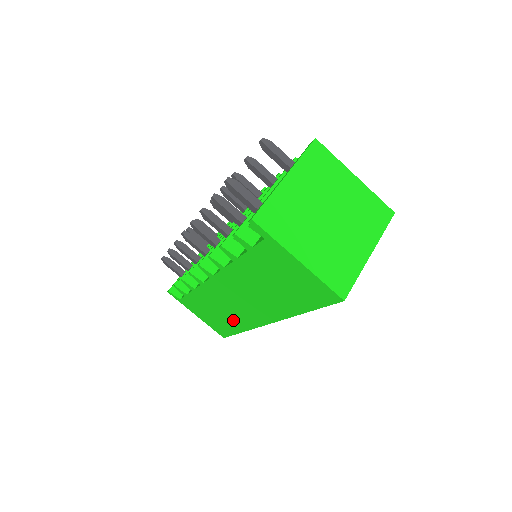
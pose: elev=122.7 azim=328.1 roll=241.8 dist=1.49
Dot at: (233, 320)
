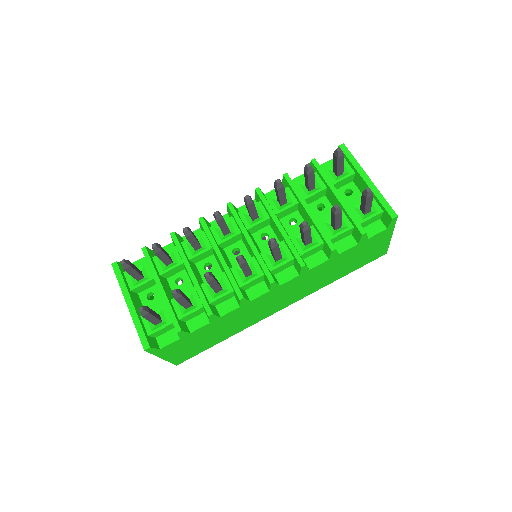
Dot at: (233, 329)
